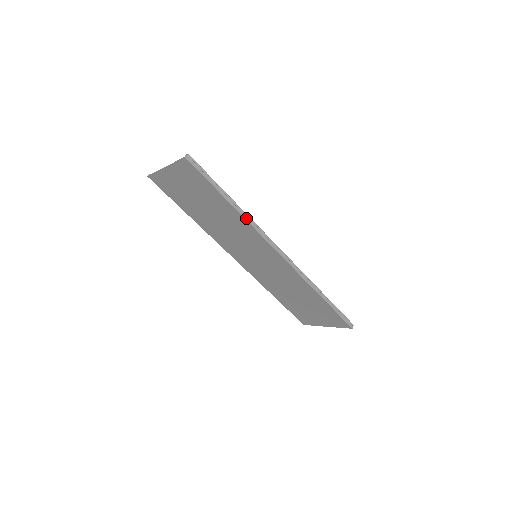
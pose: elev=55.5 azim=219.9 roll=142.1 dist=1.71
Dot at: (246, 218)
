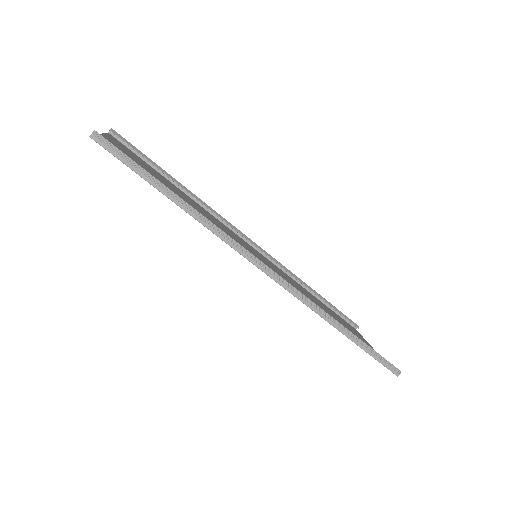
Dot at: (205, 224)
